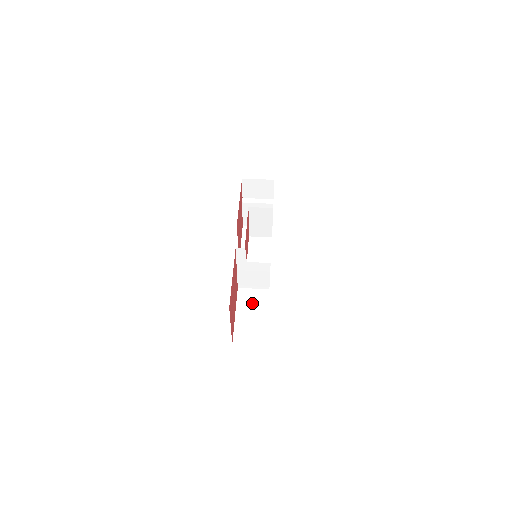
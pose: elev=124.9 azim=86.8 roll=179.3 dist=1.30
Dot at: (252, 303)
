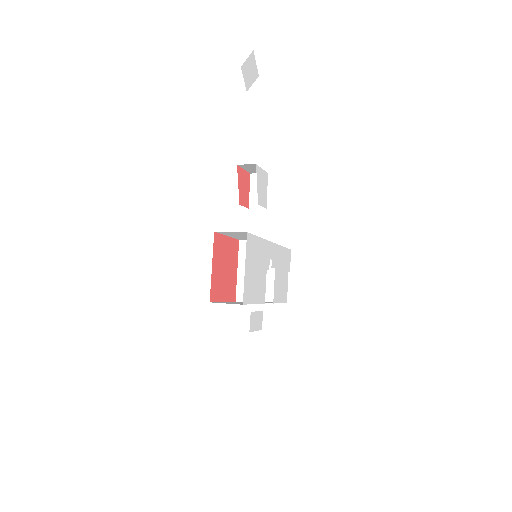
Dot at: occluded
